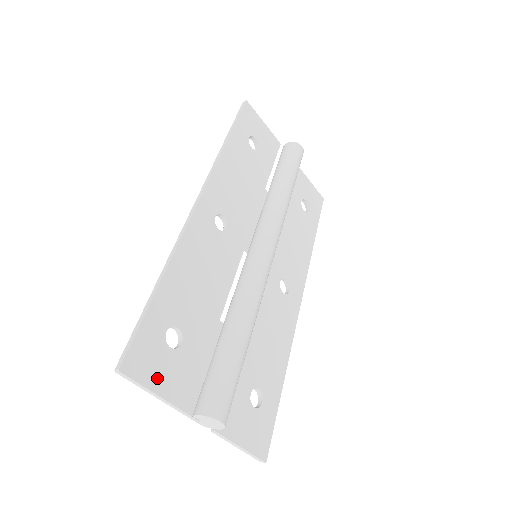
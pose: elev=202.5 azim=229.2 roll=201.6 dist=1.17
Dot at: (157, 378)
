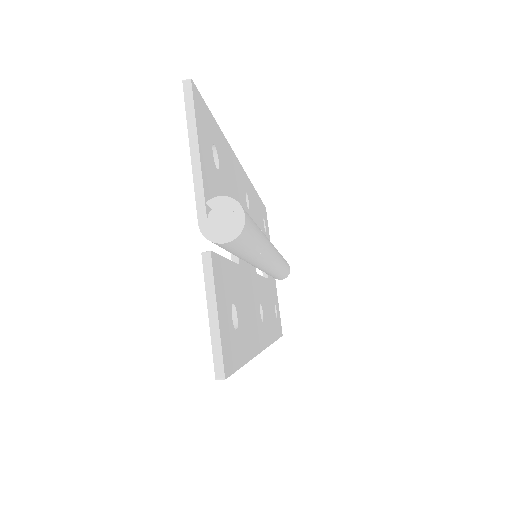
Dot at: (202, 136)
